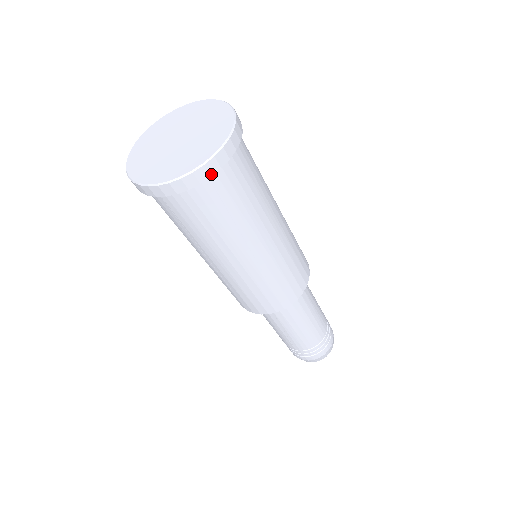
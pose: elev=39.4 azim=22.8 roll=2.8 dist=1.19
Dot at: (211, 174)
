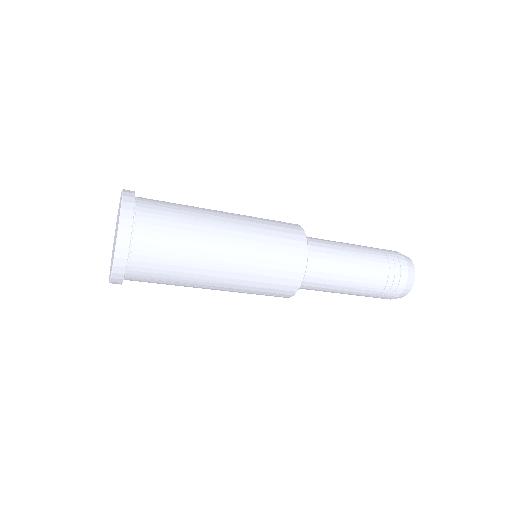
Dot at: (129, 238)
